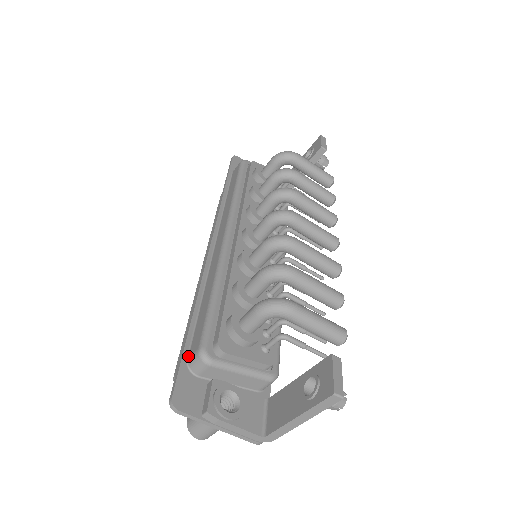
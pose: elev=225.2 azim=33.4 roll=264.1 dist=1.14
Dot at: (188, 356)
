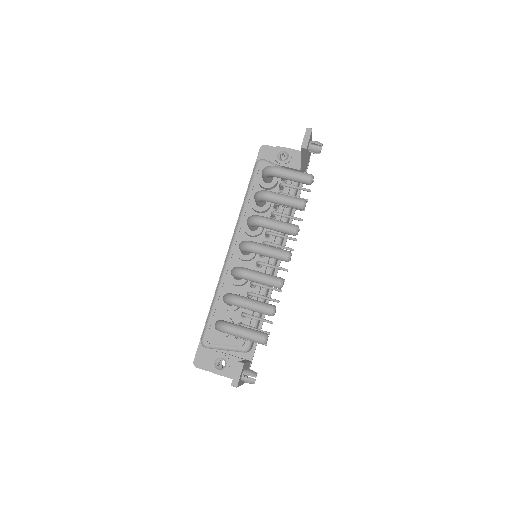
Dot at: occluded
